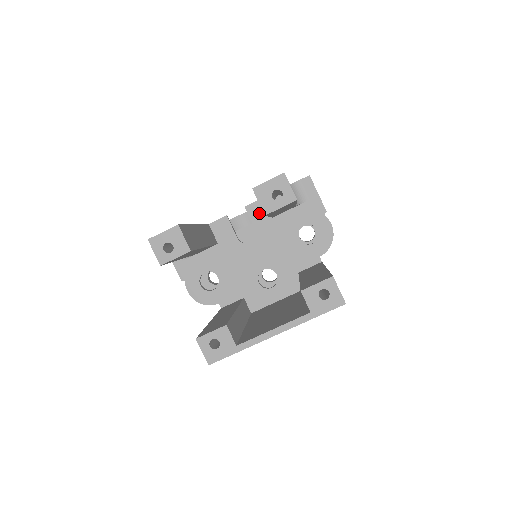
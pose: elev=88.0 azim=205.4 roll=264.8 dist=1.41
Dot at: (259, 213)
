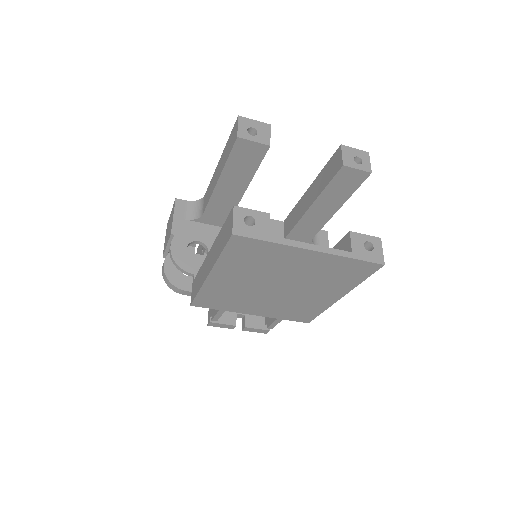
Dot at: (274, 229)
